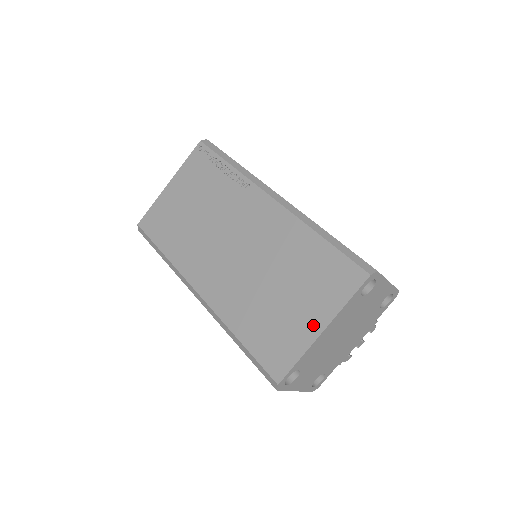
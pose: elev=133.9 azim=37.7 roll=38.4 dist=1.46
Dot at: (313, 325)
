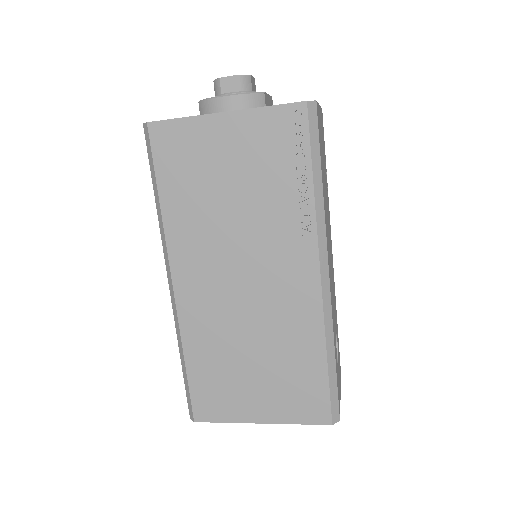
Dot at: (257, 413)
